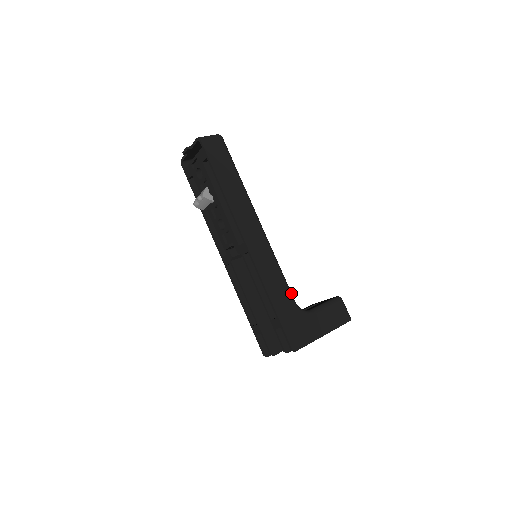
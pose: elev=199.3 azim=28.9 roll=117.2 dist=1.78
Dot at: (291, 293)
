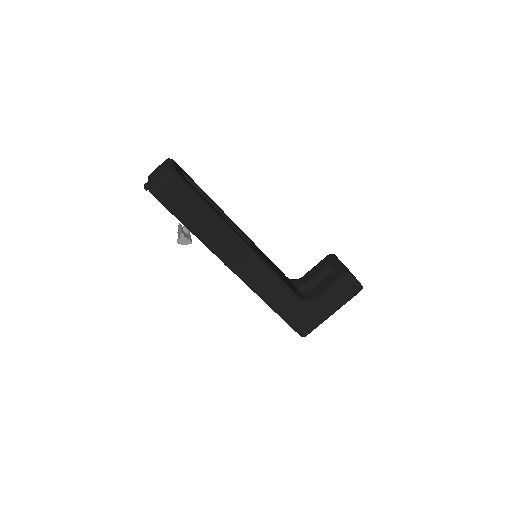
Dot at: (293, 295)
